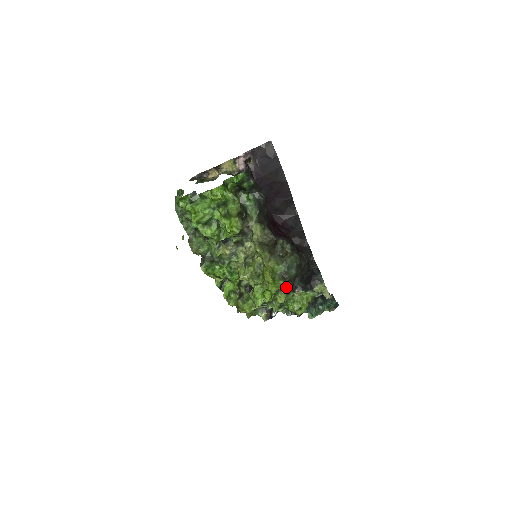
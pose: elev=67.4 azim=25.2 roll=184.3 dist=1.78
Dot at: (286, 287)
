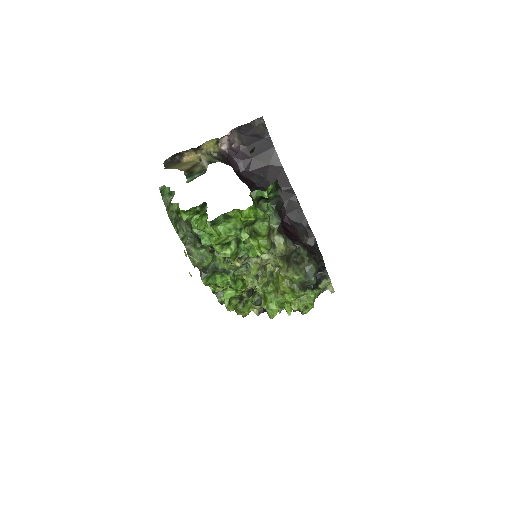
Dot at: occluded
